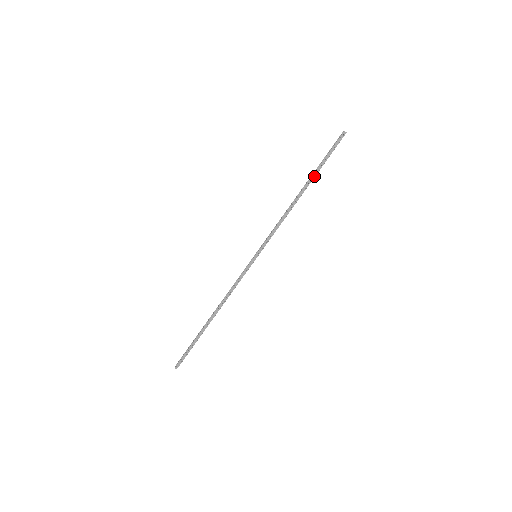
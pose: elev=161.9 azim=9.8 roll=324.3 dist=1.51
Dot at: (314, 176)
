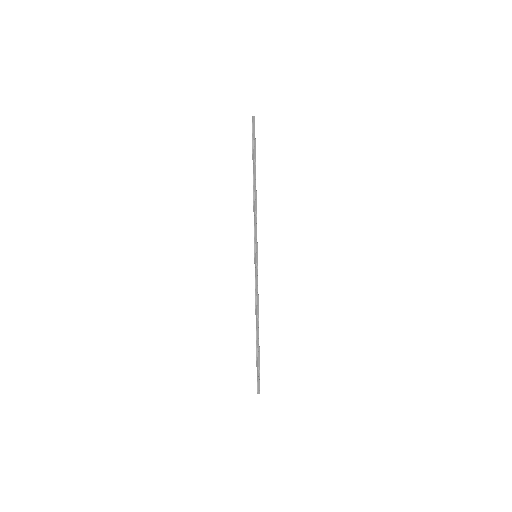
Dot at: (255, 164)
